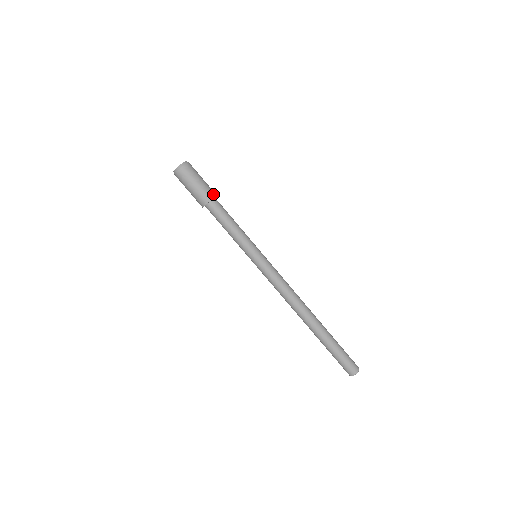
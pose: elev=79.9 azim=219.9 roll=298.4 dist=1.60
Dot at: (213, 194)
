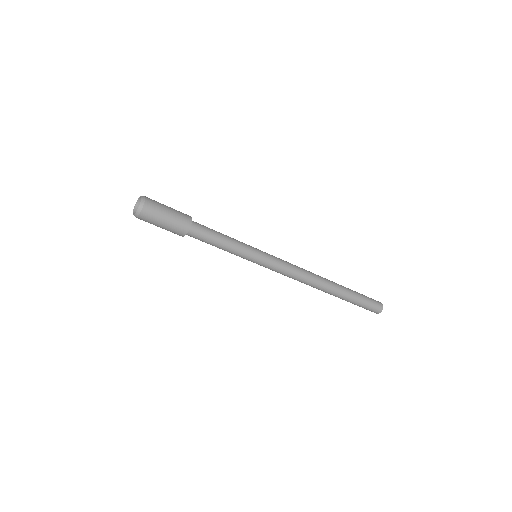
Dot at: (186, 226)
